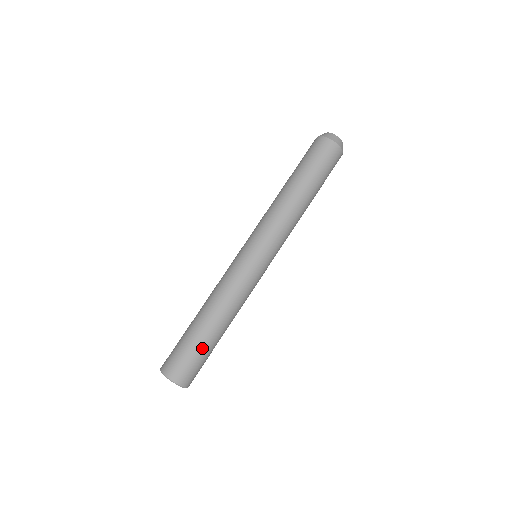
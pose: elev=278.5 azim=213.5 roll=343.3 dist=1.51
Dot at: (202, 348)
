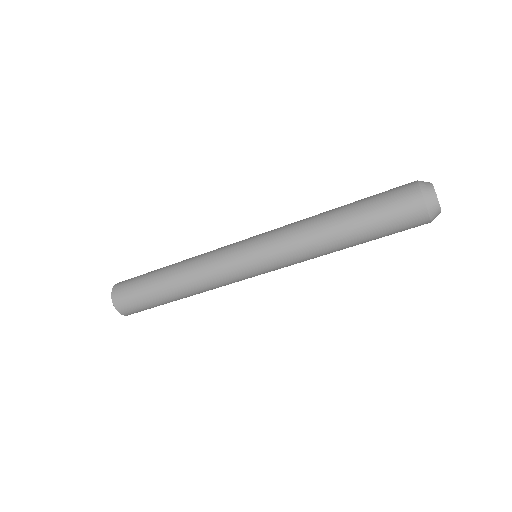
Dot at: (153, 301)
